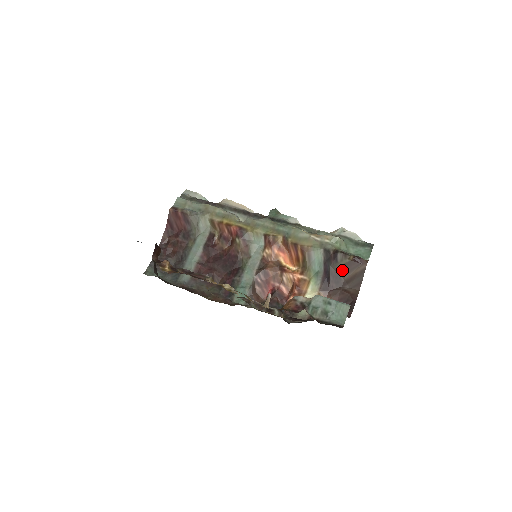
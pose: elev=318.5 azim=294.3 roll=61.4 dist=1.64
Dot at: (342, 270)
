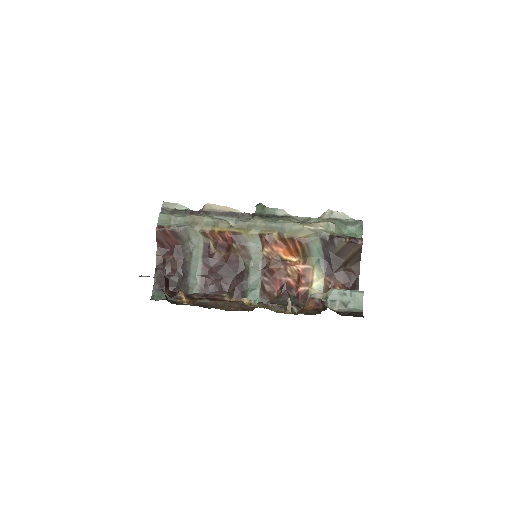
Dot at: (341, 253)
